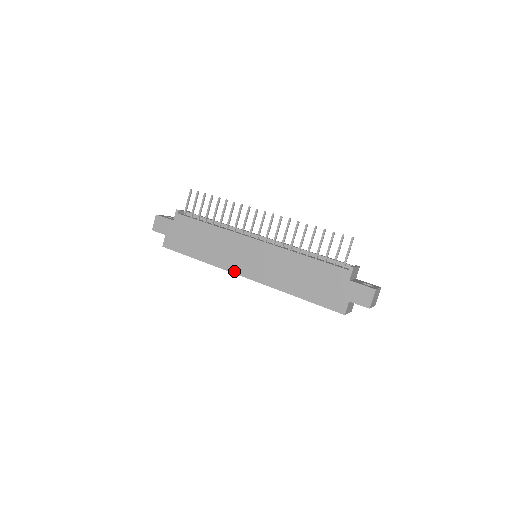
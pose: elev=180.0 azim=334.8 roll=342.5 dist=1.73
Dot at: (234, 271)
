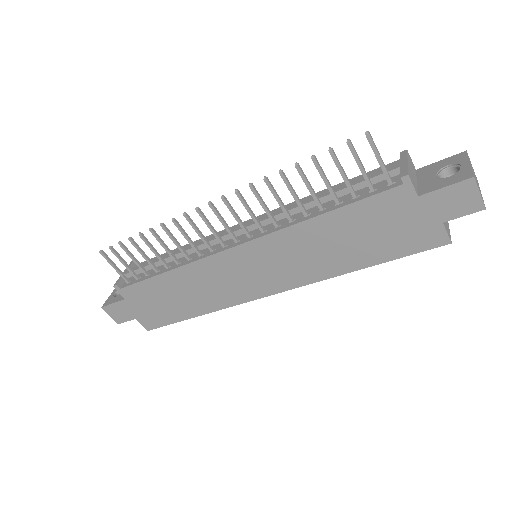
Dot at: (250, 298)
